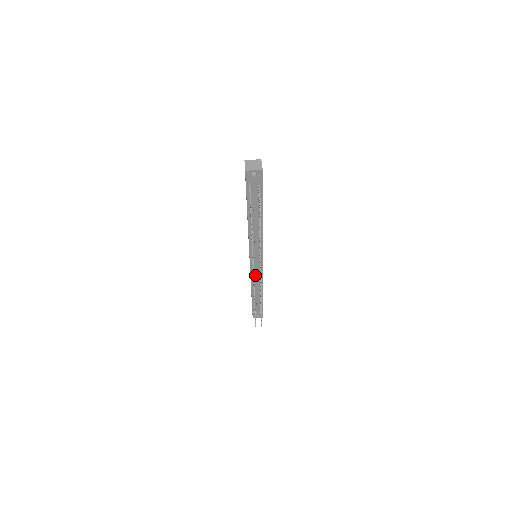
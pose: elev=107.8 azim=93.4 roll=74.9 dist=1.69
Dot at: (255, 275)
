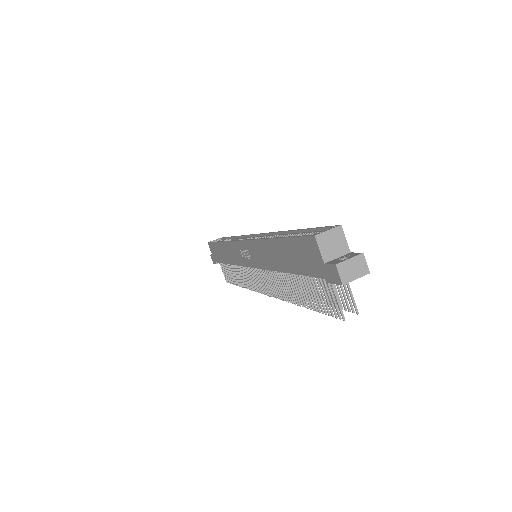
Dot at: occluded
